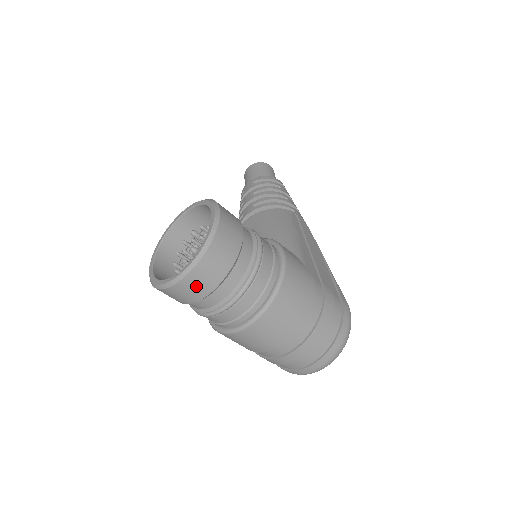
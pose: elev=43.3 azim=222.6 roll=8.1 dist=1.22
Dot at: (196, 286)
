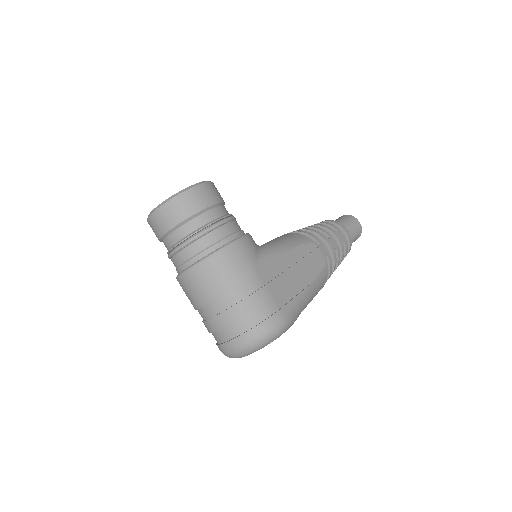
Dot at: (158, 223)
